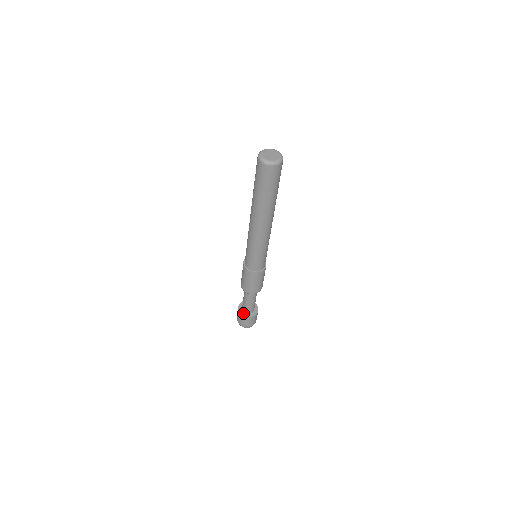
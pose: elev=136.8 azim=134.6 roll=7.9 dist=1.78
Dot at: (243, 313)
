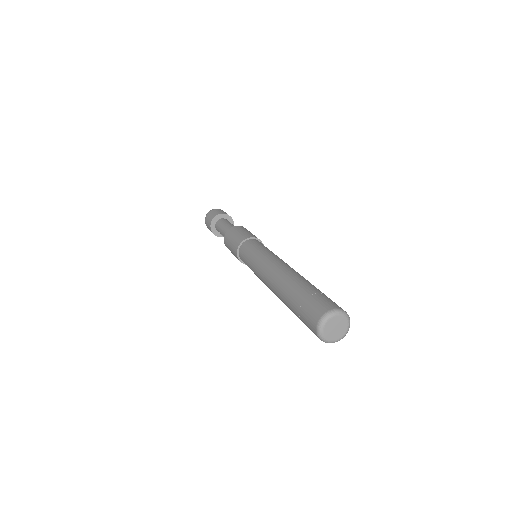
Dot at: (214, 229)
